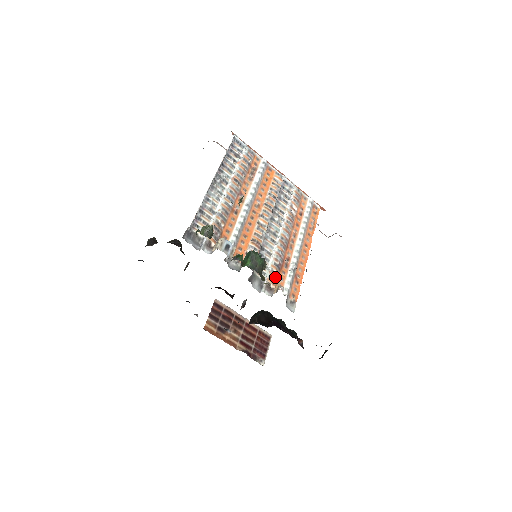
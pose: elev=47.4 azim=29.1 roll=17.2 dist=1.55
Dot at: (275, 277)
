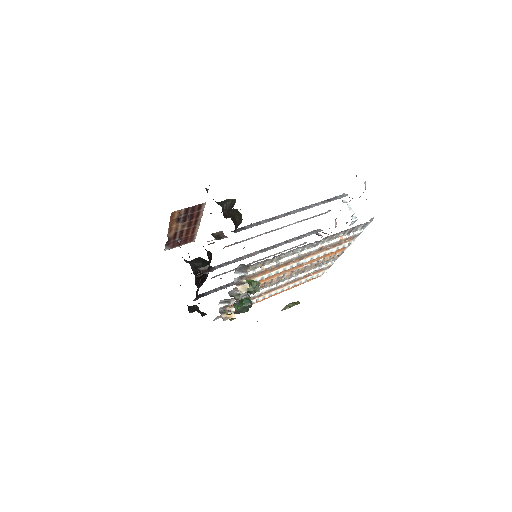
Dot at: occluded
